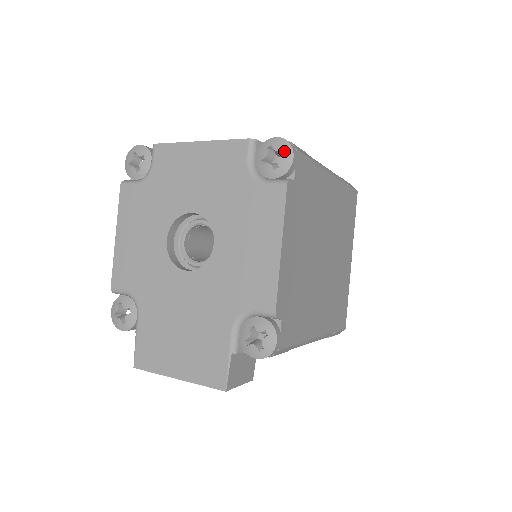
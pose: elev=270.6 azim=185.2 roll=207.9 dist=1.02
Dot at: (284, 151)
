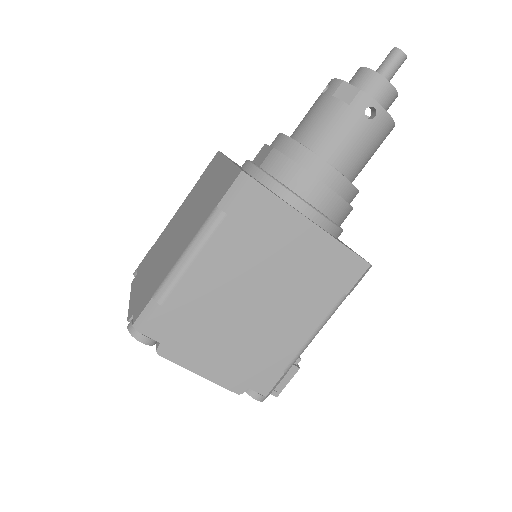
Dot at: (136, 339)
